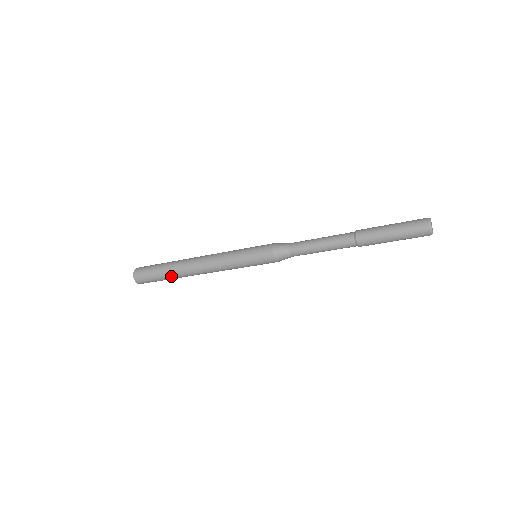
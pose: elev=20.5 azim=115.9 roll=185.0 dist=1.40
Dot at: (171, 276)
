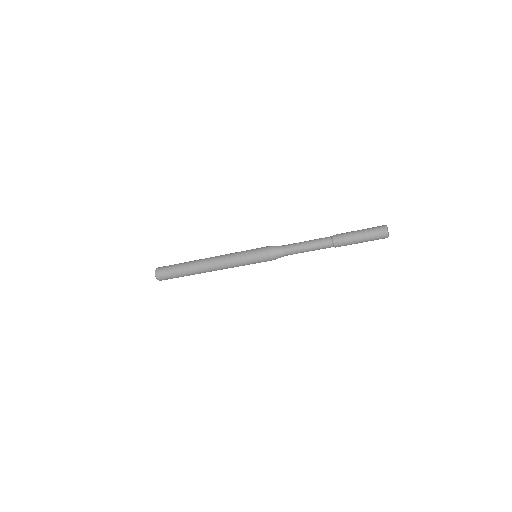
Dot at: (187, 274)
